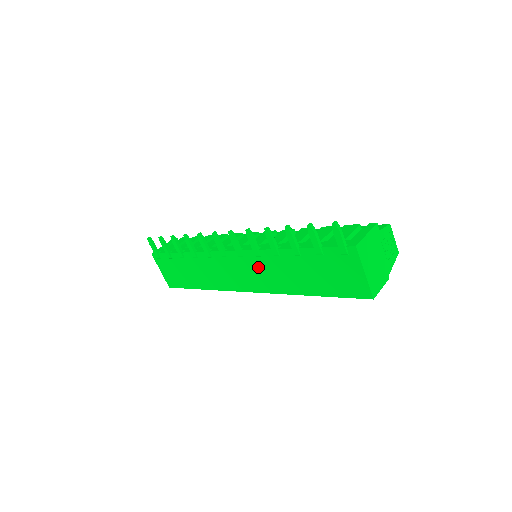
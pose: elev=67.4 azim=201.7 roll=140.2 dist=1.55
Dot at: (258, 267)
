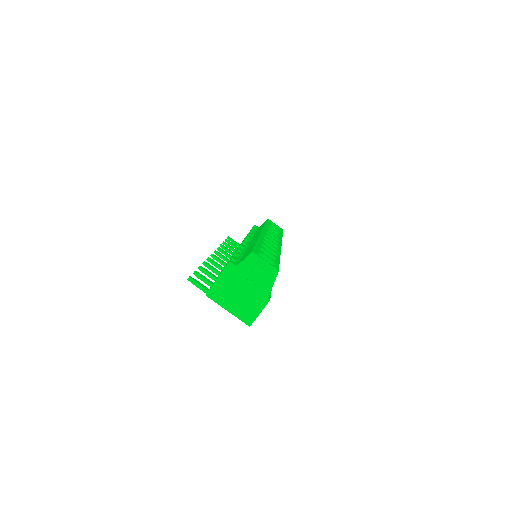
Dot at: occluded
